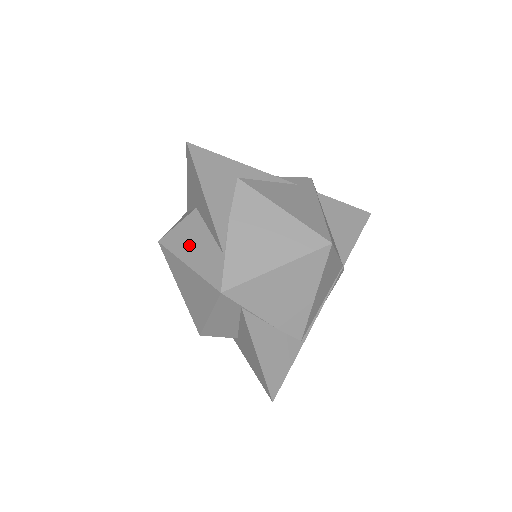
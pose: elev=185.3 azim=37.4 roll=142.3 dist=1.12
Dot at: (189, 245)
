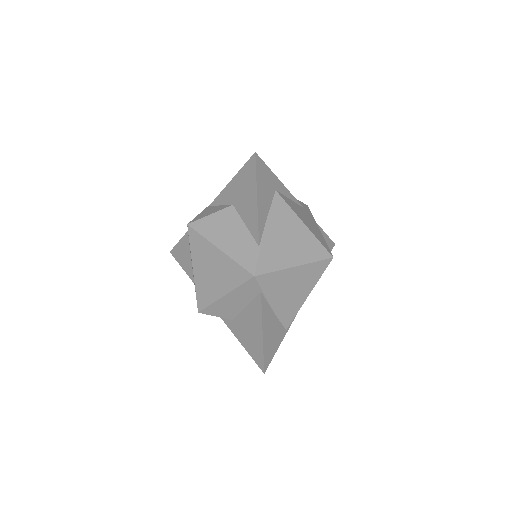
Dot at: (223, 233)
